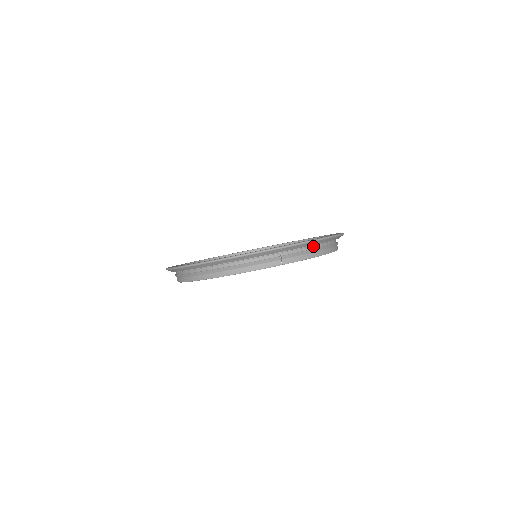
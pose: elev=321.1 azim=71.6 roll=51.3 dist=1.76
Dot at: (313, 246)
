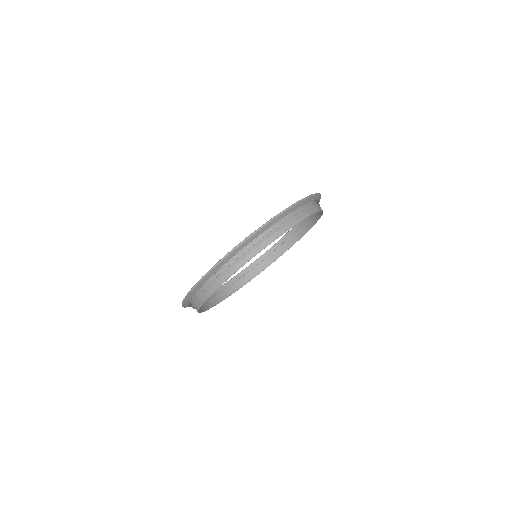
Dot at: occluded
